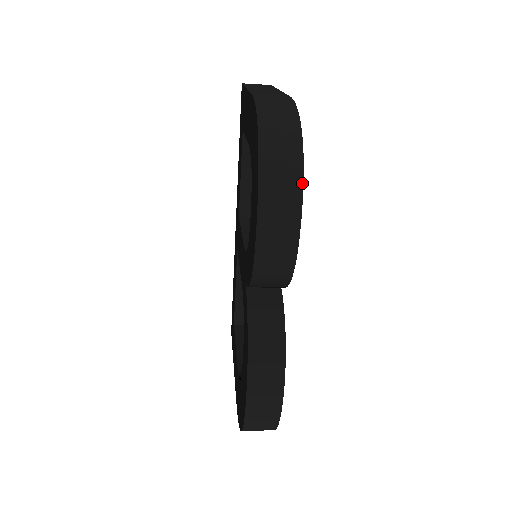
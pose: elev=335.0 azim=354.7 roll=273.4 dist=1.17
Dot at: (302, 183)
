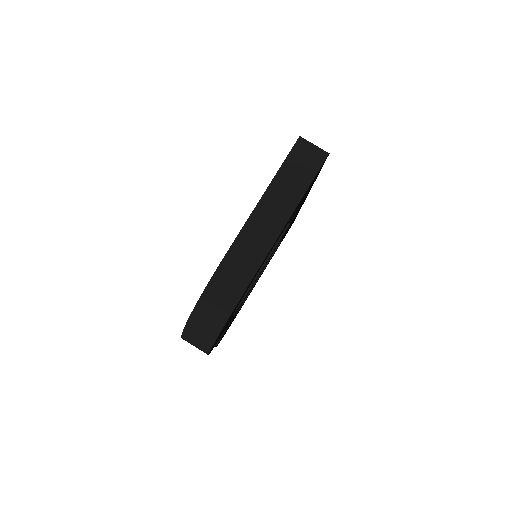
Dot at: (208, 352)
